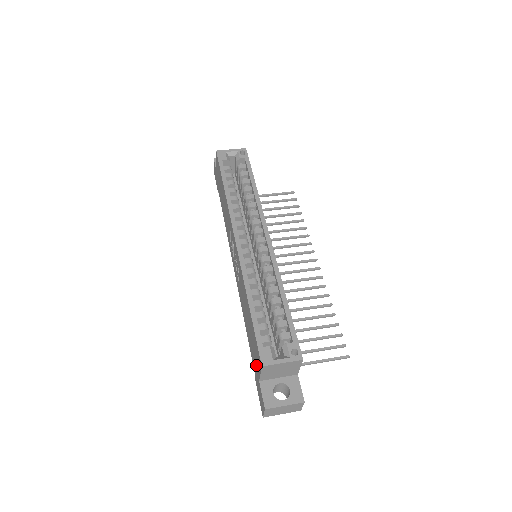
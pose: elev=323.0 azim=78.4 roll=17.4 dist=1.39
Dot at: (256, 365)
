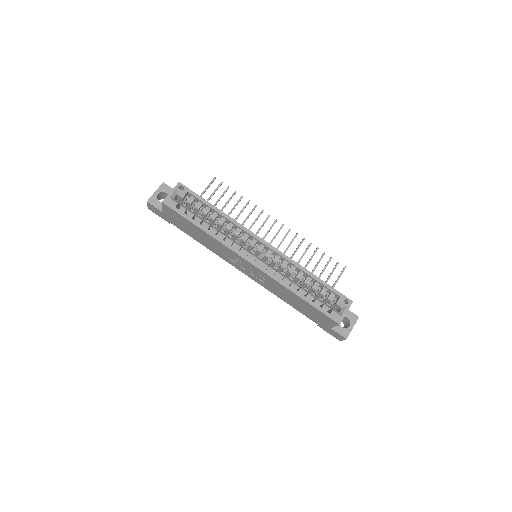
Dot at: (323, 322)
